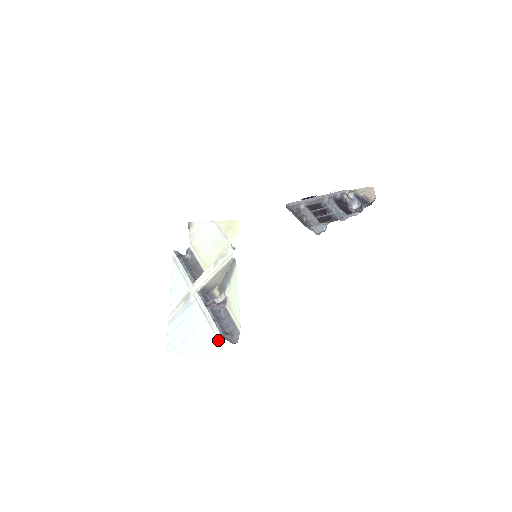
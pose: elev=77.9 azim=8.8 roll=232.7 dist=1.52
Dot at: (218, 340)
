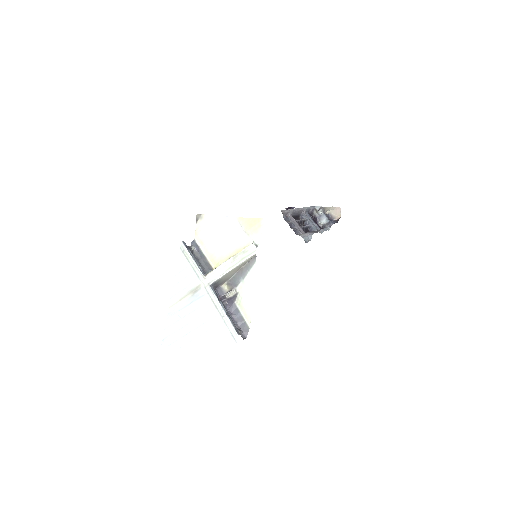
Dot at: (232, 334)
